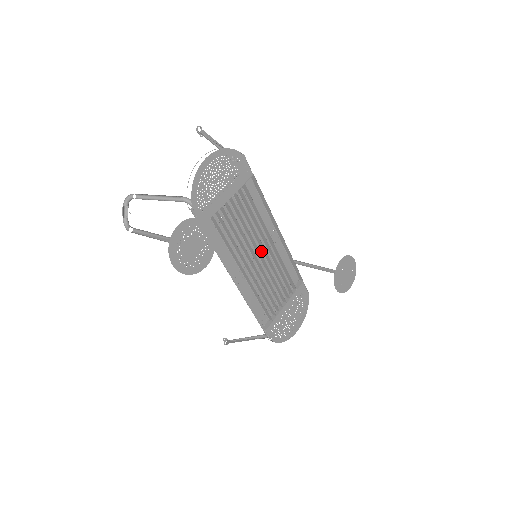
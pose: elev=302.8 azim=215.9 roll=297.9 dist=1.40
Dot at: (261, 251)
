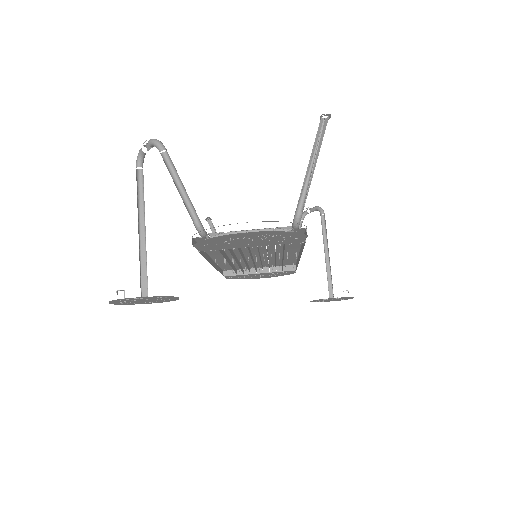
Dot at: (266, 255)
